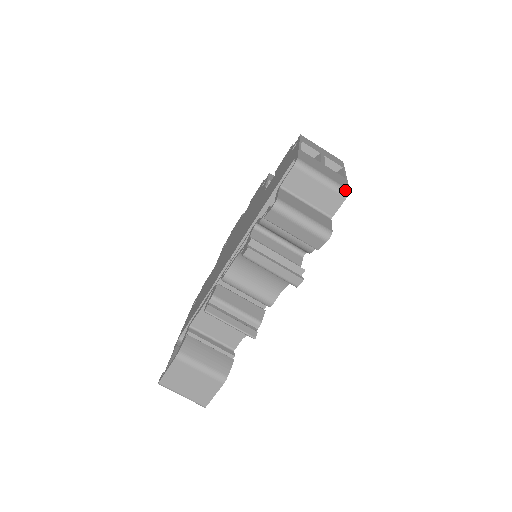
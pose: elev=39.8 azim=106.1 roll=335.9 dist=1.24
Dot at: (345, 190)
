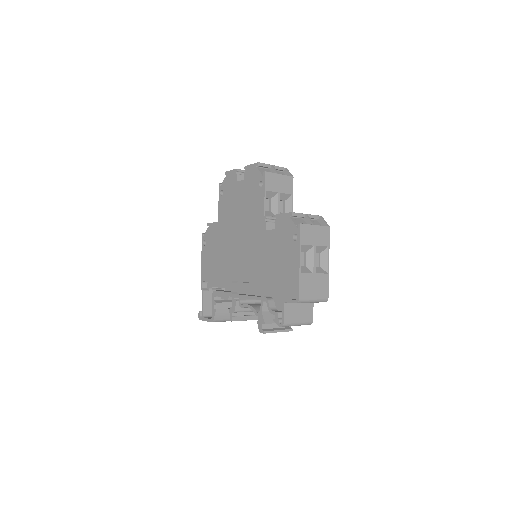
Dot at: (325, 300)
